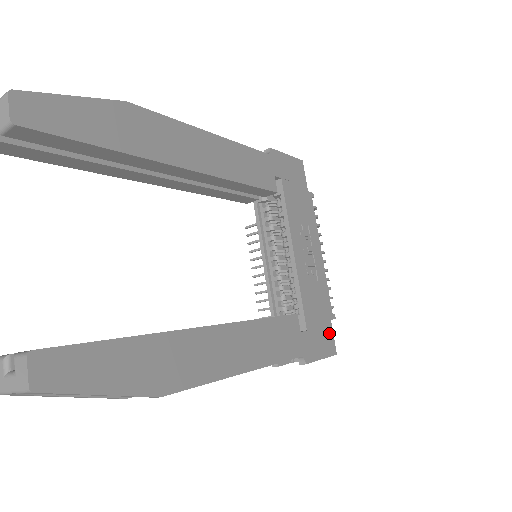
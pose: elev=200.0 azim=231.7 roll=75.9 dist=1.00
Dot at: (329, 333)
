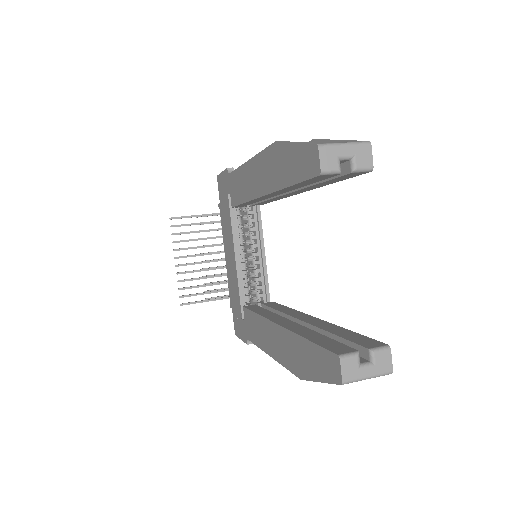
Dot at: occluded
